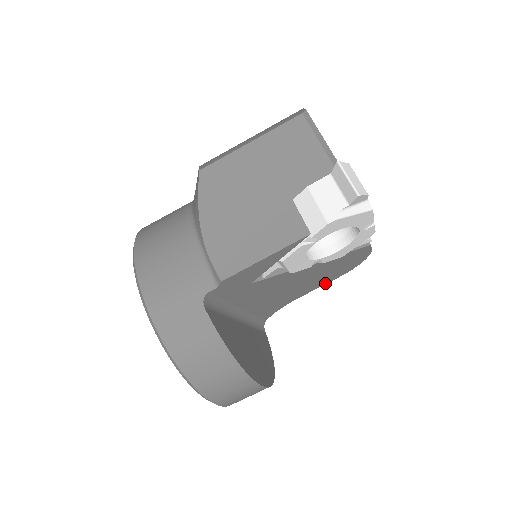
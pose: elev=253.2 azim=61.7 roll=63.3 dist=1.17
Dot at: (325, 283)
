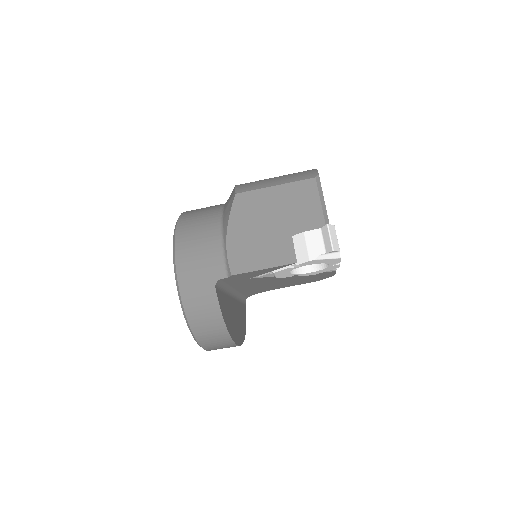
Dot at: (298, 284)
